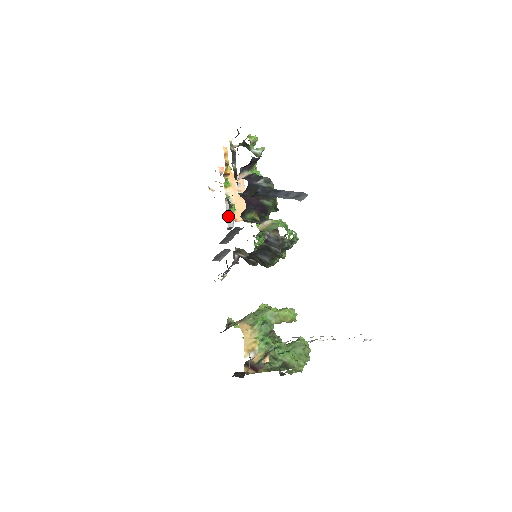
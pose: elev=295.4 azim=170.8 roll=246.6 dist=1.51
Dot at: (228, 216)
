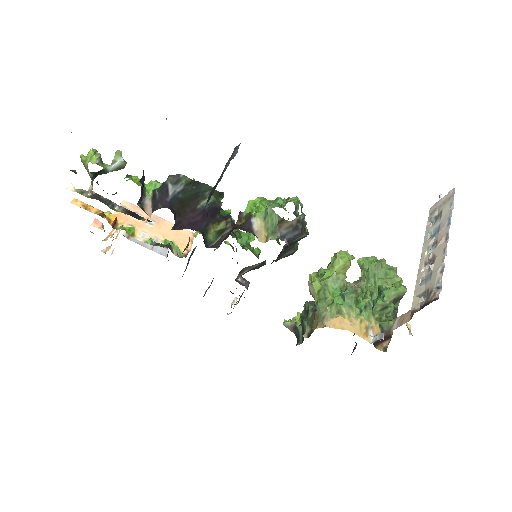
Dot at: (151, 248)
